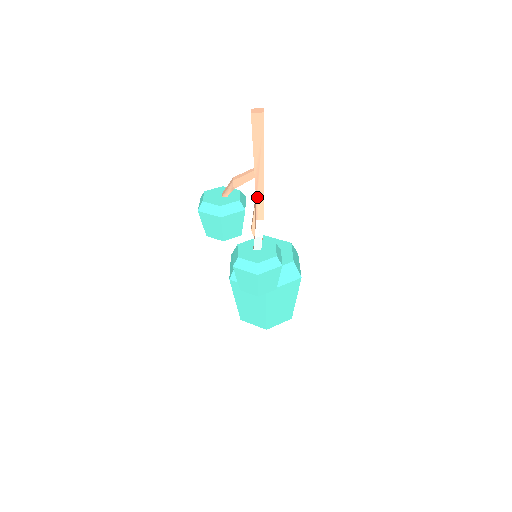
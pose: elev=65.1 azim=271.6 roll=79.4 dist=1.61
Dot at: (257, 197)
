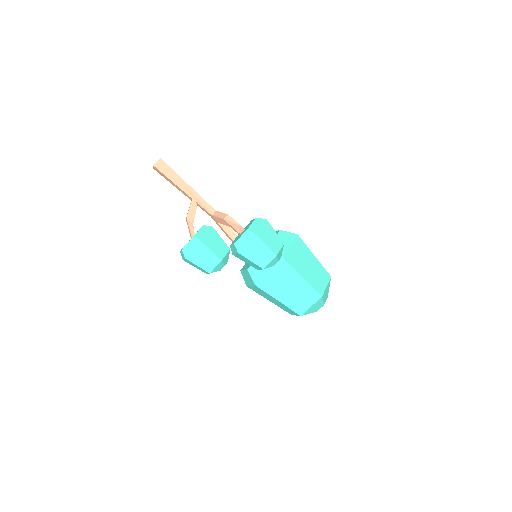
Dot at: (212, 215)
